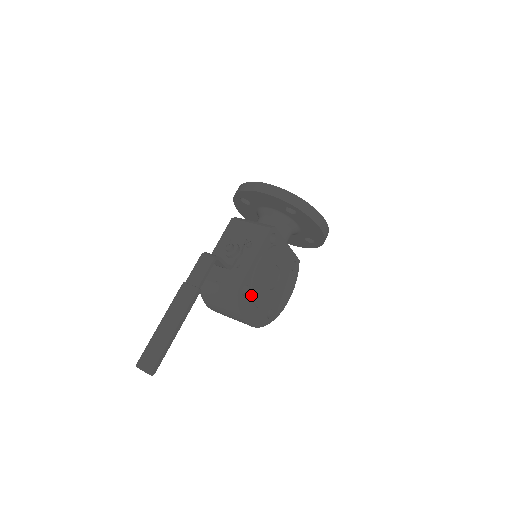
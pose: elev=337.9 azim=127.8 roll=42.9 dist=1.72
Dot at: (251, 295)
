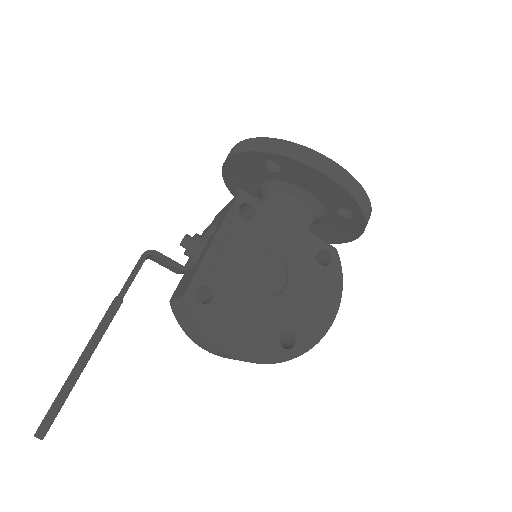
Dot at: (222, 303)
